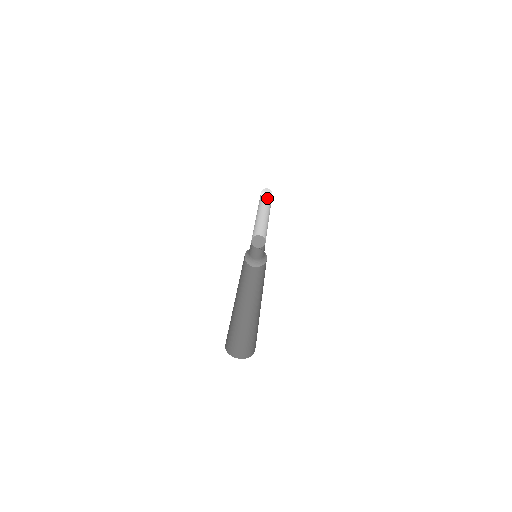
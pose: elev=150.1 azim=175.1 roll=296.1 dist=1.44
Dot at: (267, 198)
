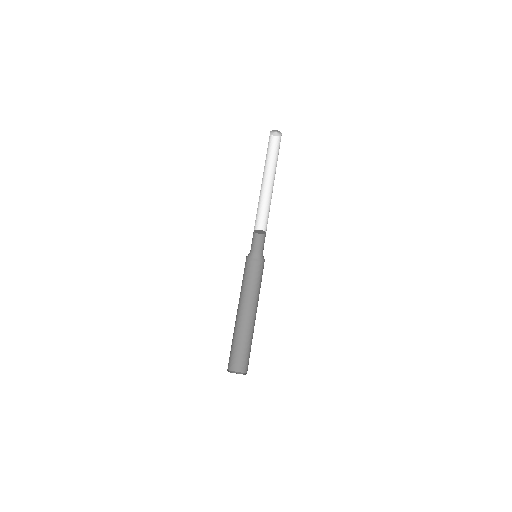
Dot at: (273, 135)
